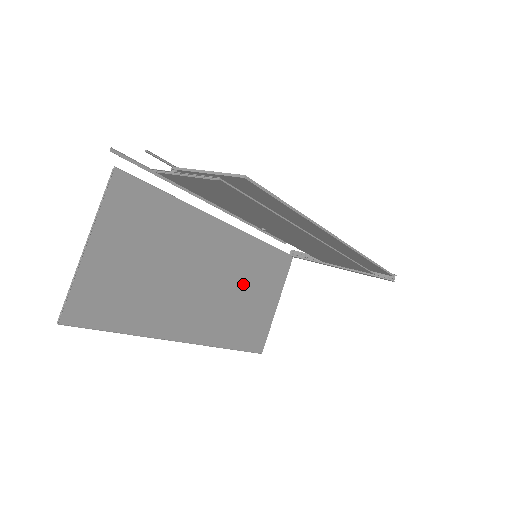
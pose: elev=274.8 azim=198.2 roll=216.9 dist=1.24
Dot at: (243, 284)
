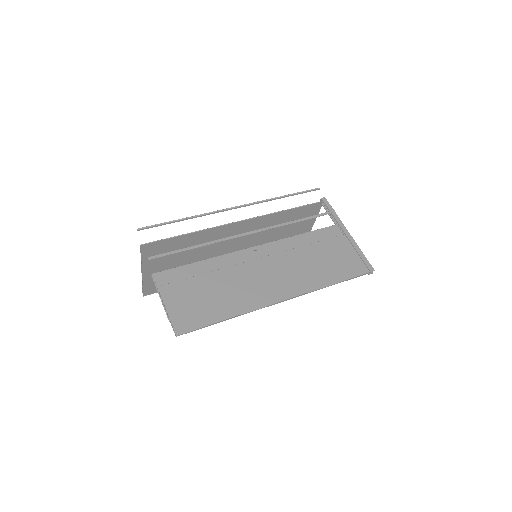
Dot at: (270, 235)
